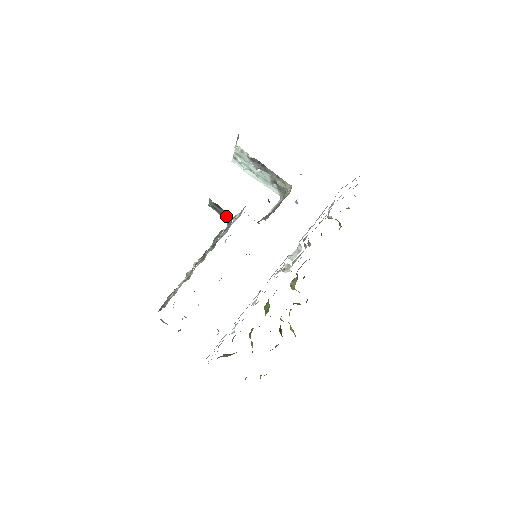
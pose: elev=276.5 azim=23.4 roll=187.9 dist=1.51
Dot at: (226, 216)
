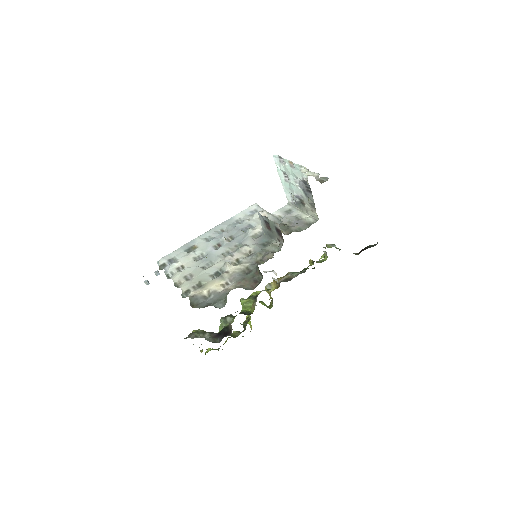
Dot at: (272, 234)
